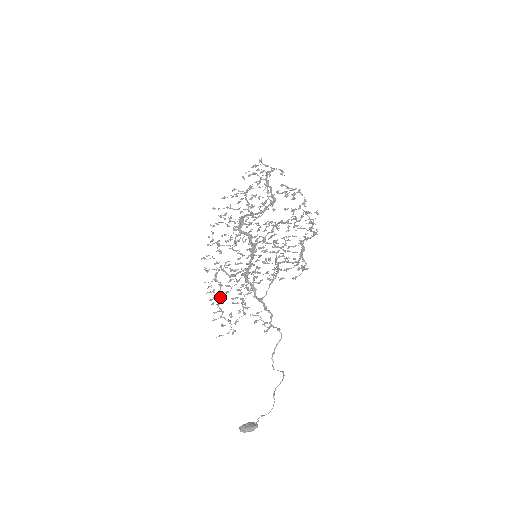
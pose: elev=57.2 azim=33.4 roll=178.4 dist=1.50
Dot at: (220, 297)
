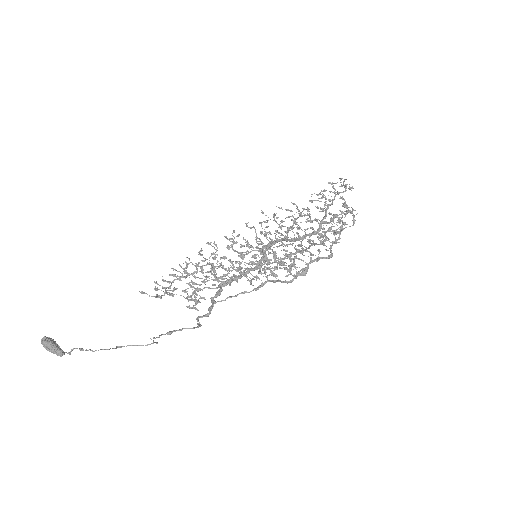
Dot at: (185, 272)
